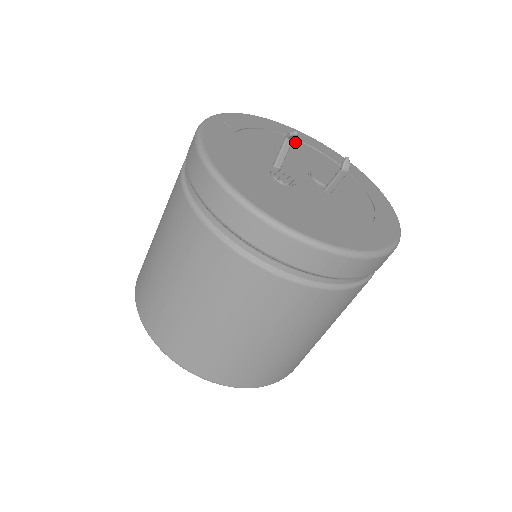
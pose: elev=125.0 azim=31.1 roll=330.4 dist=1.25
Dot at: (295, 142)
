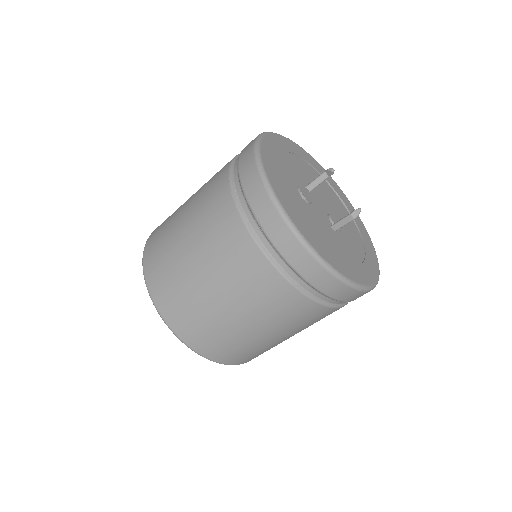
Dot at: (337, 199)
